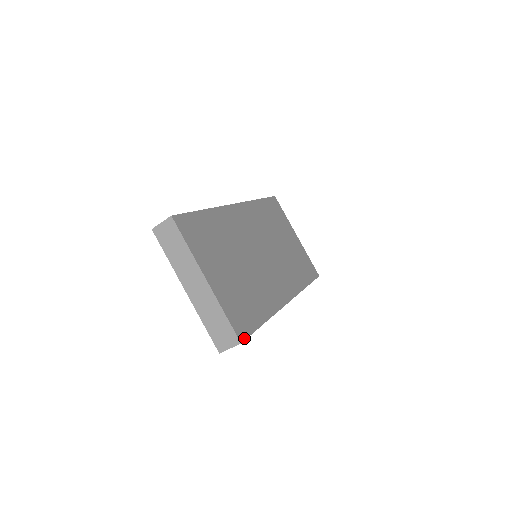
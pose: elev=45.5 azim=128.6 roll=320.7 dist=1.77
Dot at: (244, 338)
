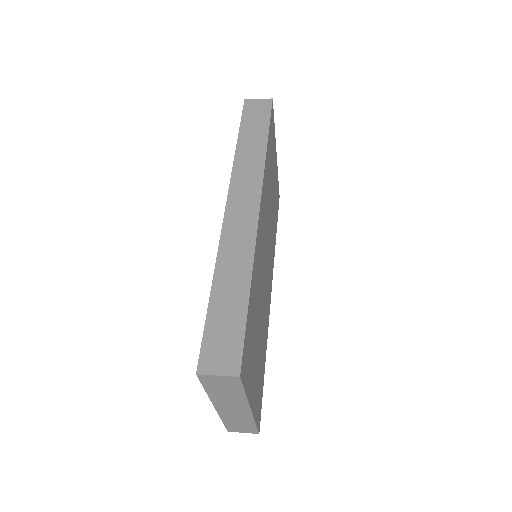
Dot at: occluded
